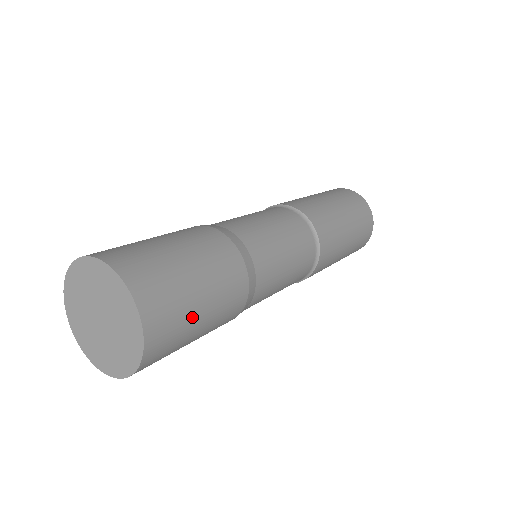
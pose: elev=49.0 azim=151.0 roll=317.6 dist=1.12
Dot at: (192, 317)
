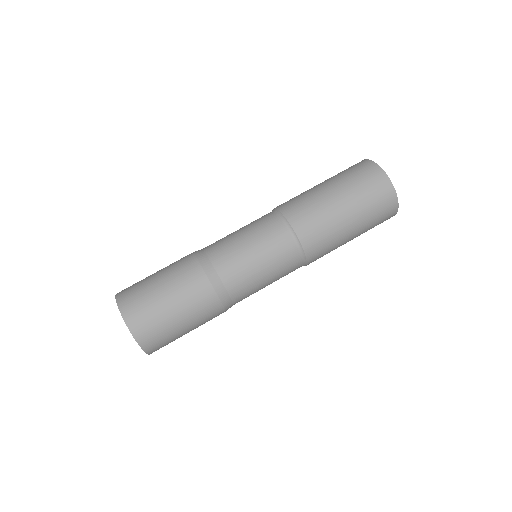
Dot at: (177, 334)
